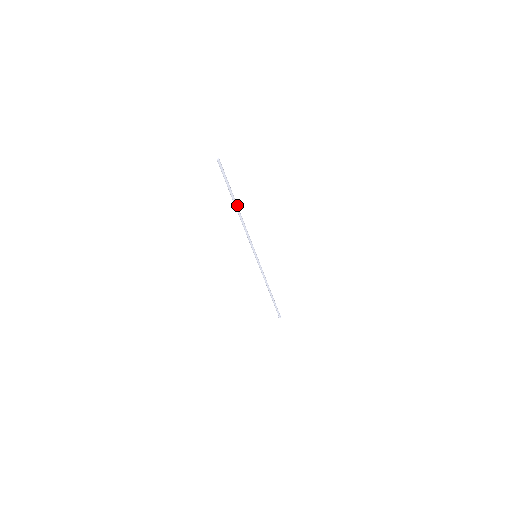
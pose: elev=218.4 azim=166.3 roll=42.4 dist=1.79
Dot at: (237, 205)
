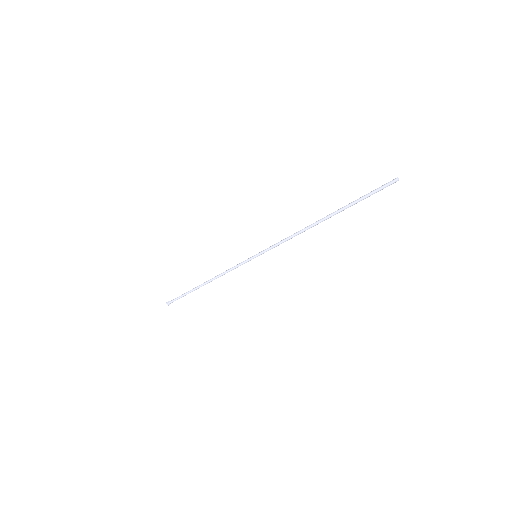
Dot at: (331, 216)
